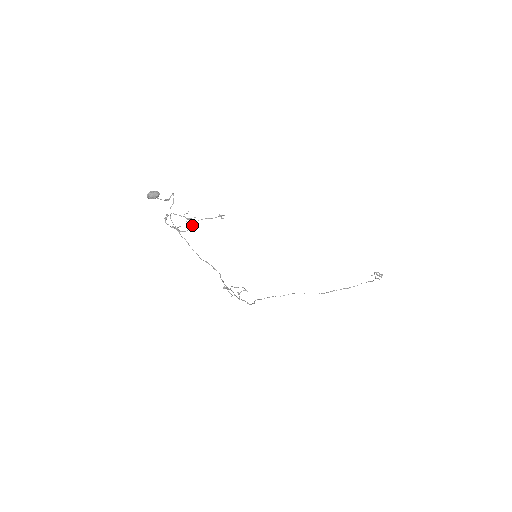
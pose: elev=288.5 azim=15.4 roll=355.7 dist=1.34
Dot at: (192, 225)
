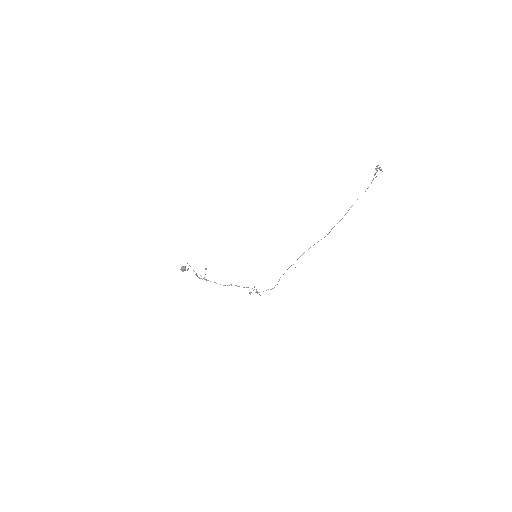
Dot at: occluded
